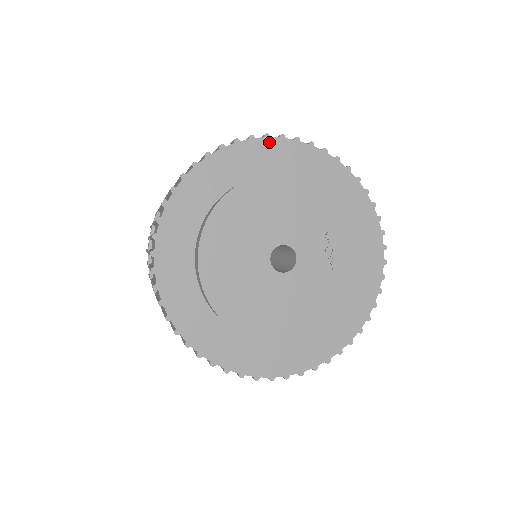
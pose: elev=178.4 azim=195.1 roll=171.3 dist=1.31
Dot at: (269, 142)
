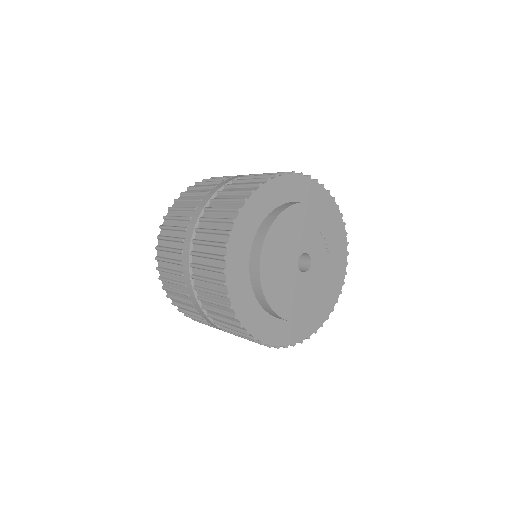
Dot at: (263, 188)
